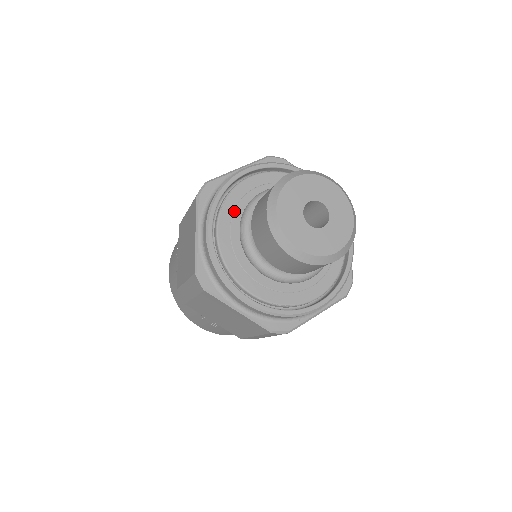
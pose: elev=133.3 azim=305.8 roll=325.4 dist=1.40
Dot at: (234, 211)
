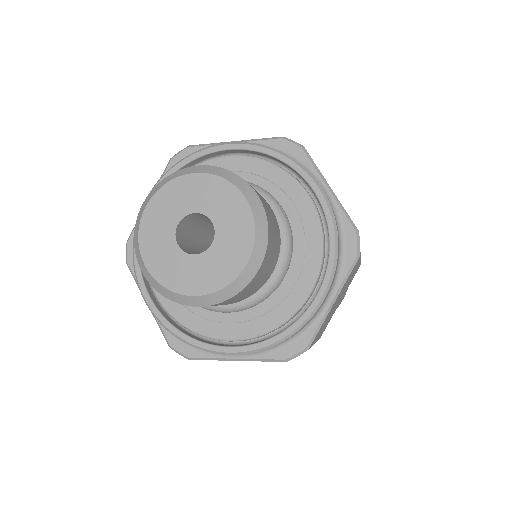
Dot at: occluded
